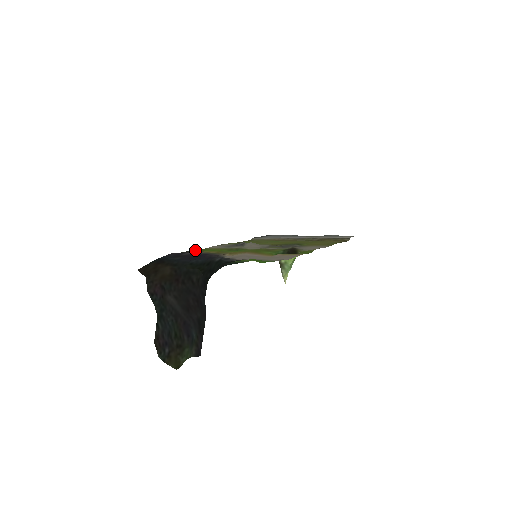
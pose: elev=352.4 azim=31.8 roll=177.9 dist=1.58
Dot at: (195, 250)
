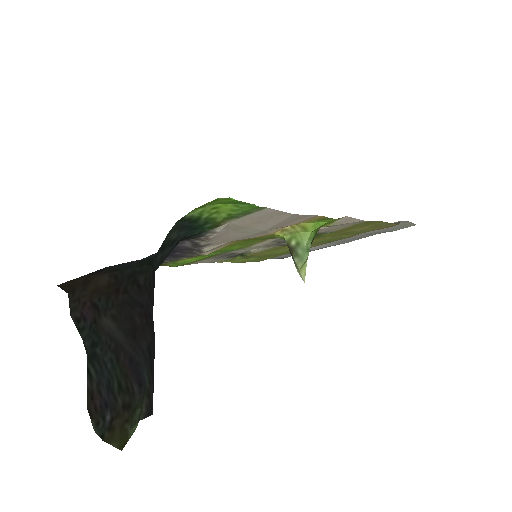
Dot at: occluded
